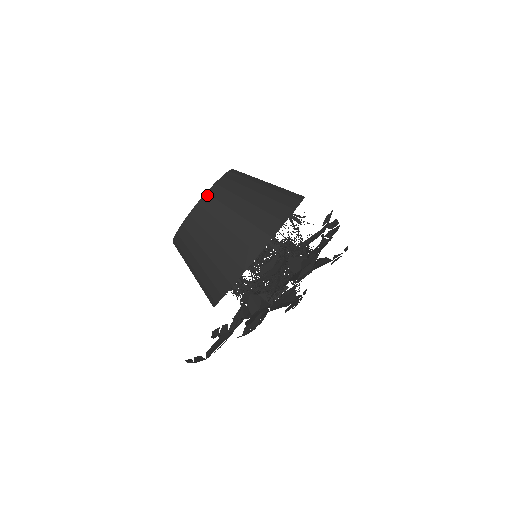
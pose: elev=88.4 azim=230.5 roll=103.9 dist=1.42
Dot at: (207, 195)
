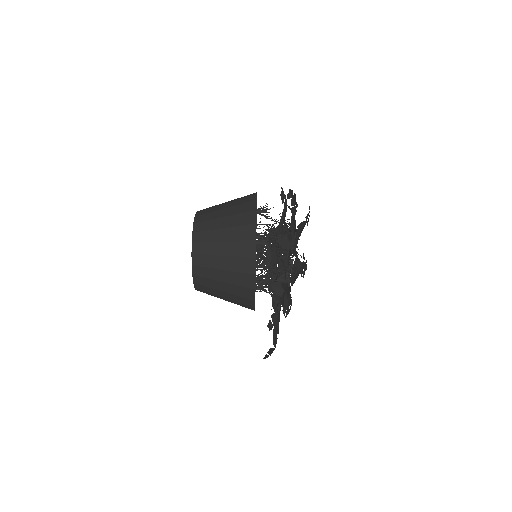
Dot at: (194, 244)
